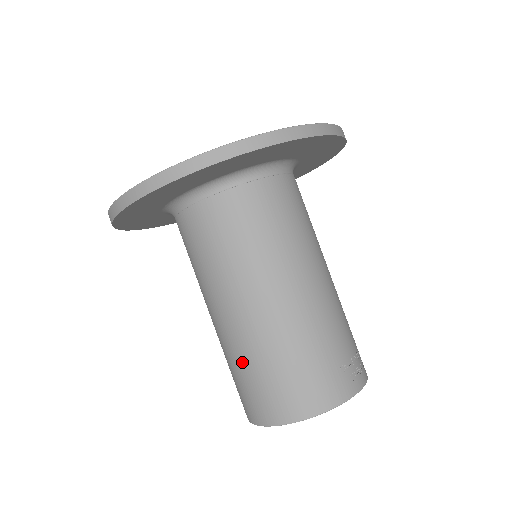
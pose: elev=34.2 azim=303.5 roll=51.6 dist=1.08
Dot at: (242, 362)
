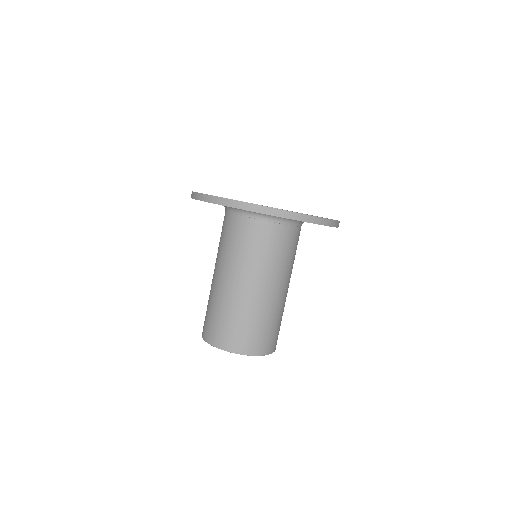
Dot at: (238, 314)
